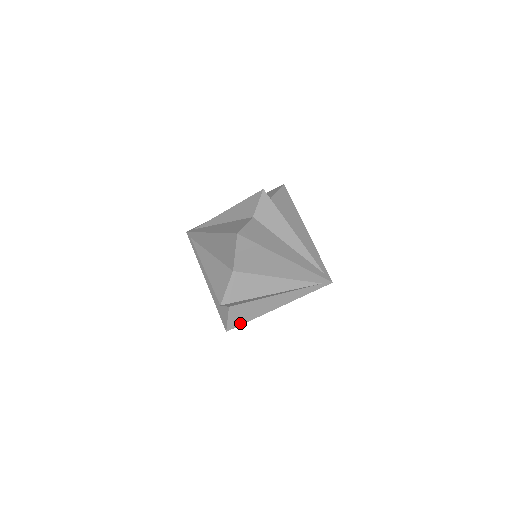
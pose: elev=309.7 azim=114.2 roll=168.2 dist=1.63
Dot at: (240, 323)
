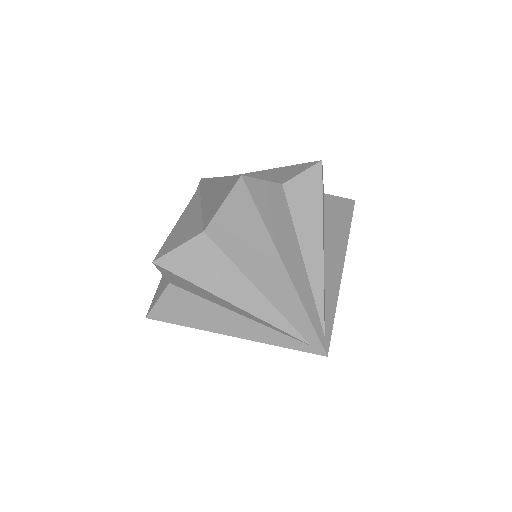
Dot at: (170, 319)
